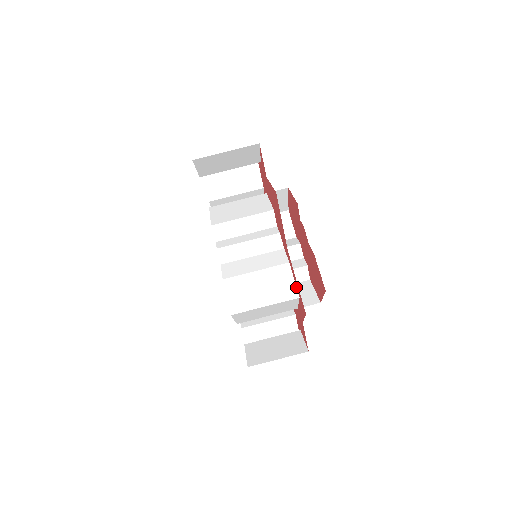
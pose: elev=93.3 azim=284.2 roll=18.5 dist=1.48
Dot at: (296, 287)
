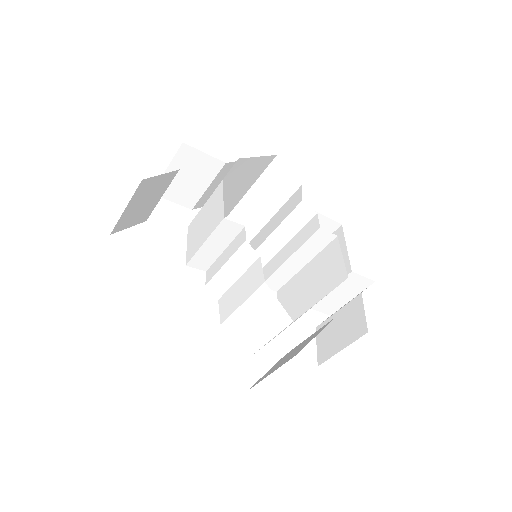
Dot at: (284, 310)
